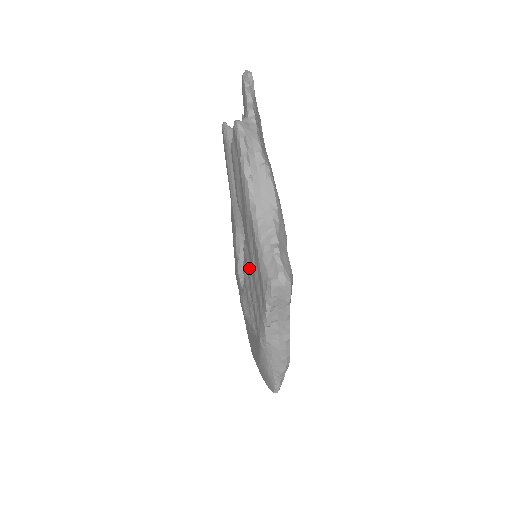
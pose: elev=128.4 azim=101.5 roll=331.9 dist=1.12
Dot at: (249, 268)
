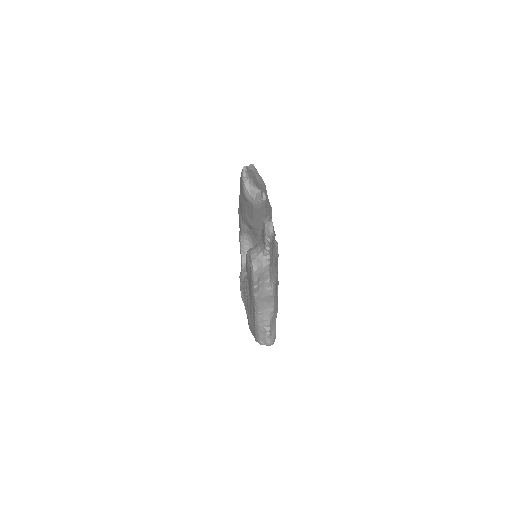
Dot at: (248, 301)
